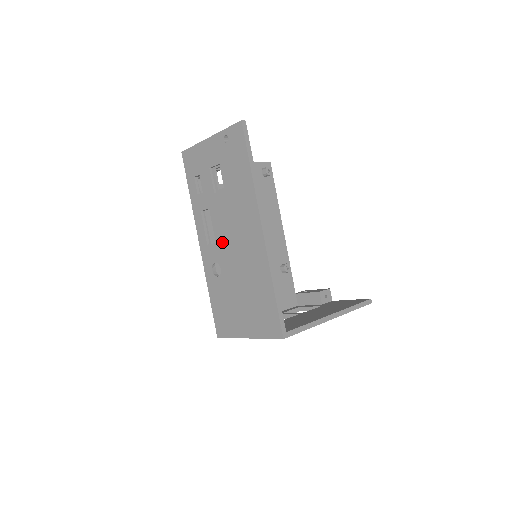
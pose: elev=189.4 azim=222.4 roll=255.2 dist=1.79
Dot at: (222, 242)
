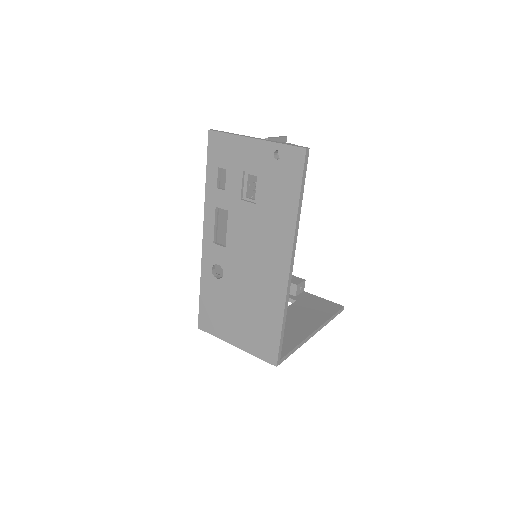
Dot at: (234, 251)
